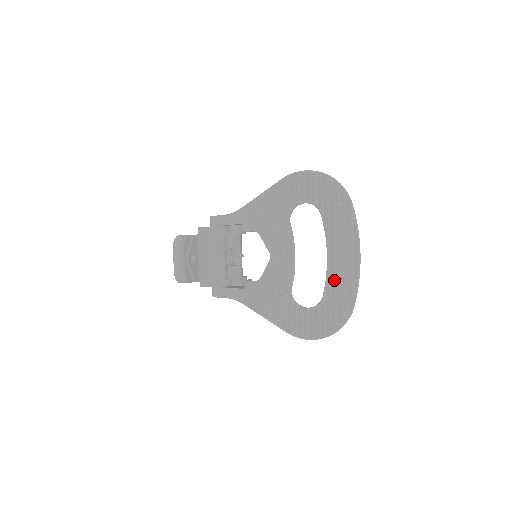
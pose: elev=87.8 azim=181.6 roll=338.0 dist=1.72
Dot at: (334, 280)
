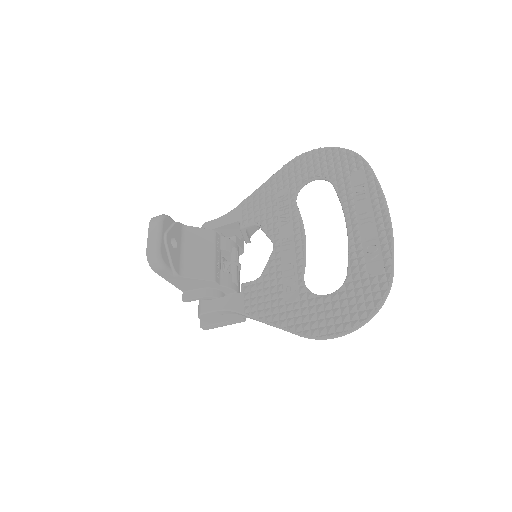
Dot at: (359, 250)
